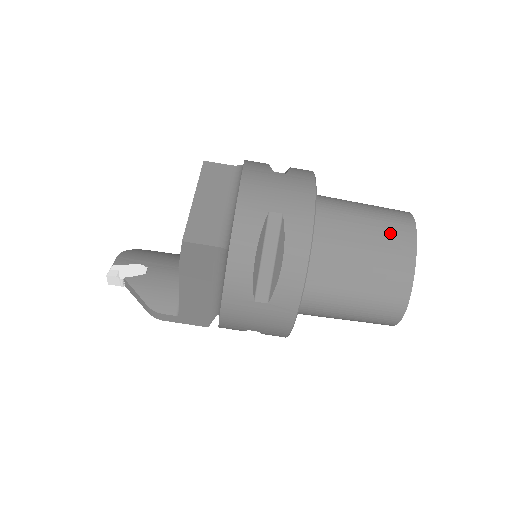
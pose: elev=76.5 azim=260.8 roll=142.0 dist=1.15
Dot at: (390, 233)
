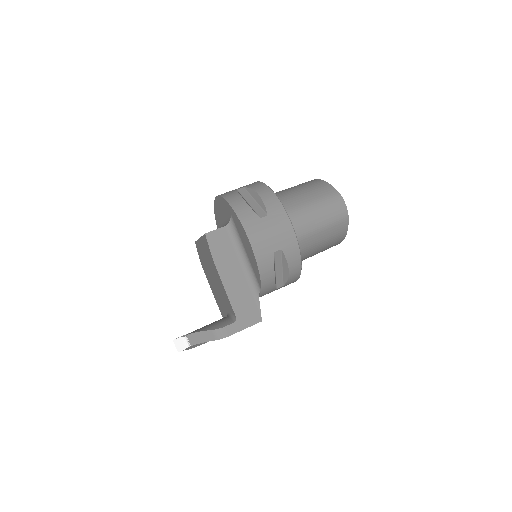
Dot at: (304, 184)
